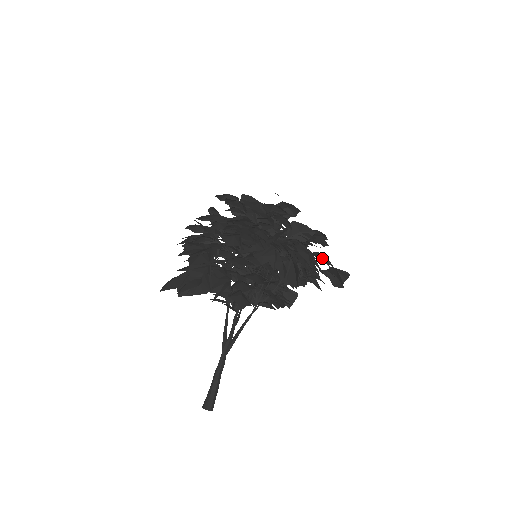
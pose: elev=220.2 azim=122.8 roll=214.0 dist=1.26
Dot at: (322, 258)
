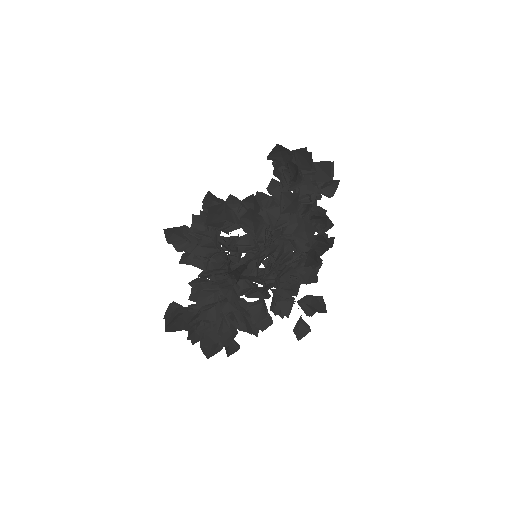
Dot at: occluded
